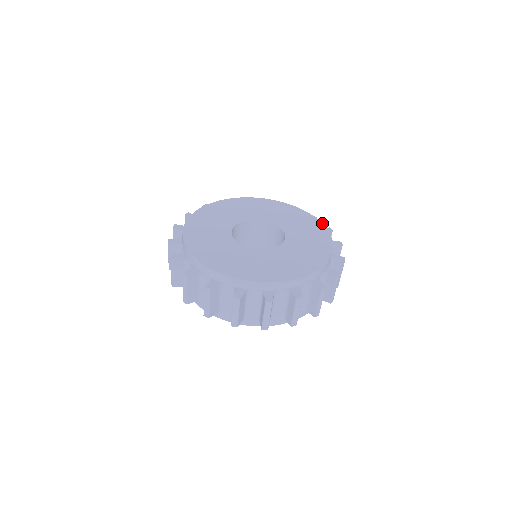
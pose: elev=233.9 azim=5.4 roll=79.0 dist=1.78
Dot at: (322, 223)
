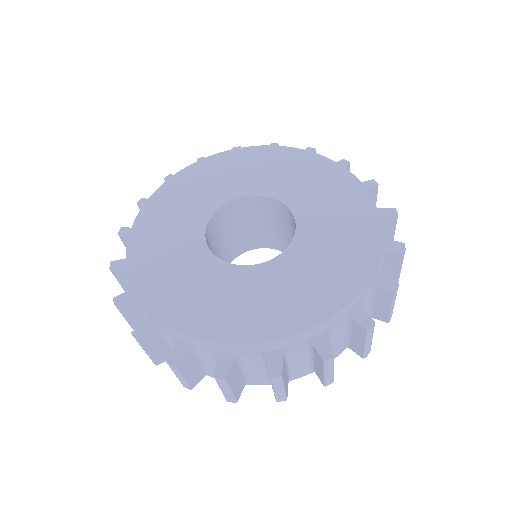
Dot at: (373, 268)
